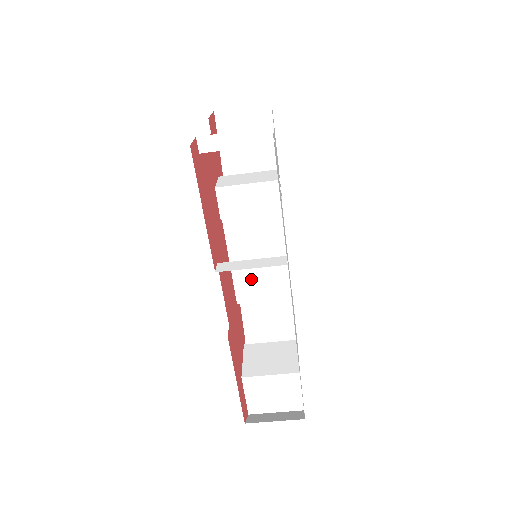
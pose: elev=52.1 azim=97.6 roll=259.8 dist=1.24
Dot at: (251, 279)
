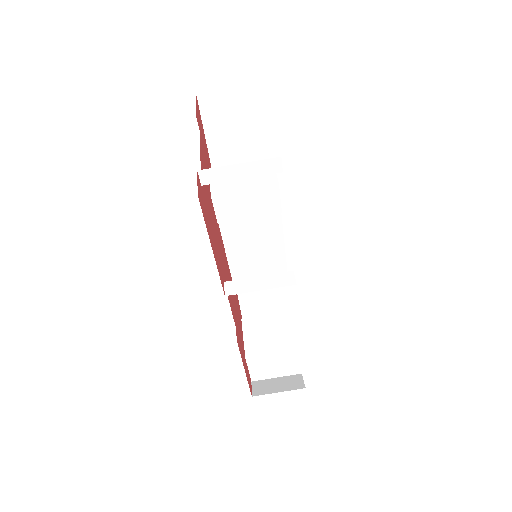
Dot at: (248, 267)
